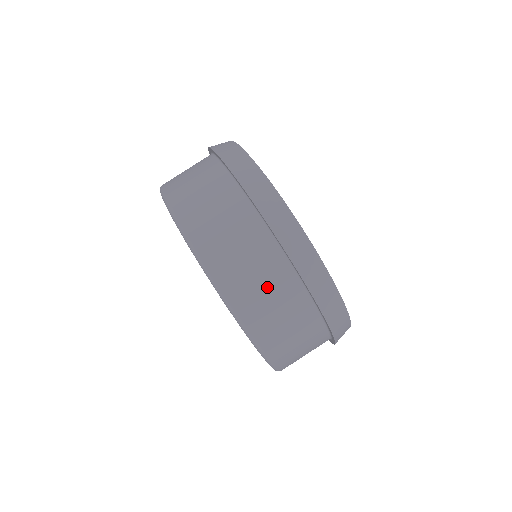
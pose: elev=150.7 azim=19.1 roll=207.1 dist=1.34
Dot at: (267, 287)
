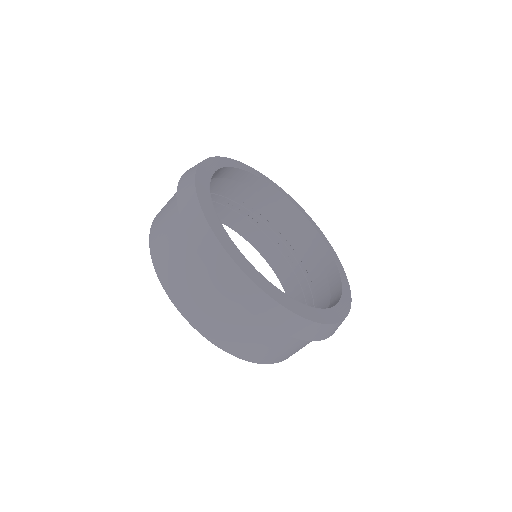
Dot at: (221, 314)
